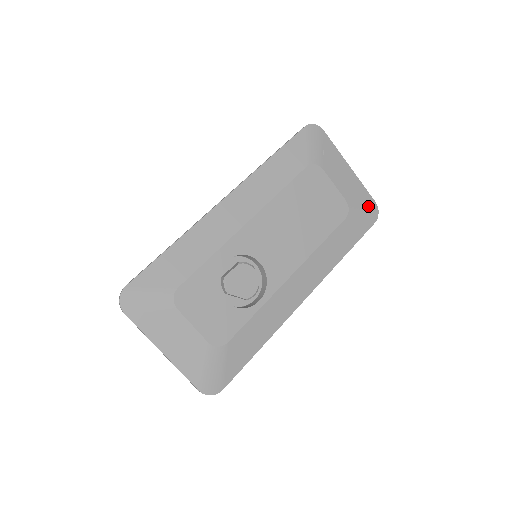
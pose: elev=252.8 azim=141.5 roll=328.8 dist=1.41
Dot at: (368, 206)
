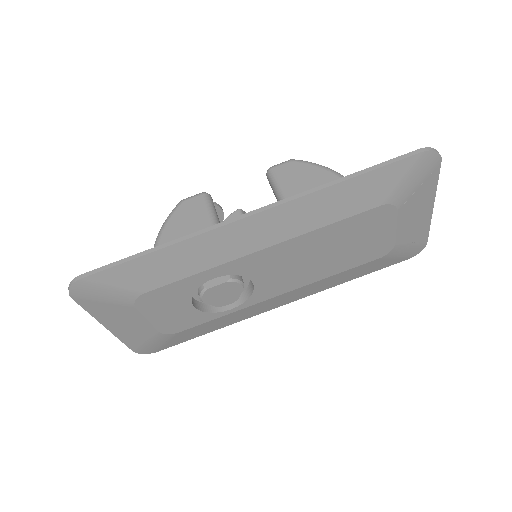
Dot at: (415, 247)
